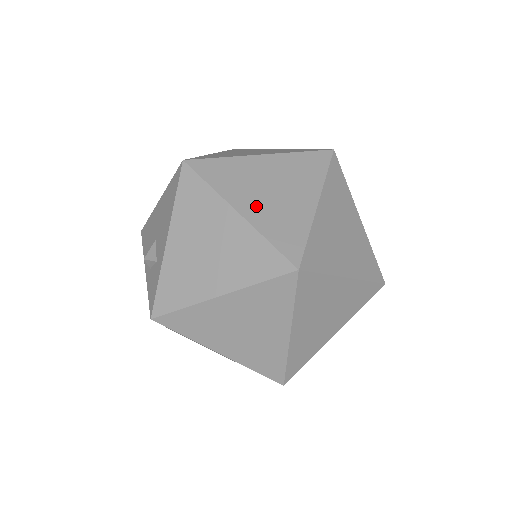
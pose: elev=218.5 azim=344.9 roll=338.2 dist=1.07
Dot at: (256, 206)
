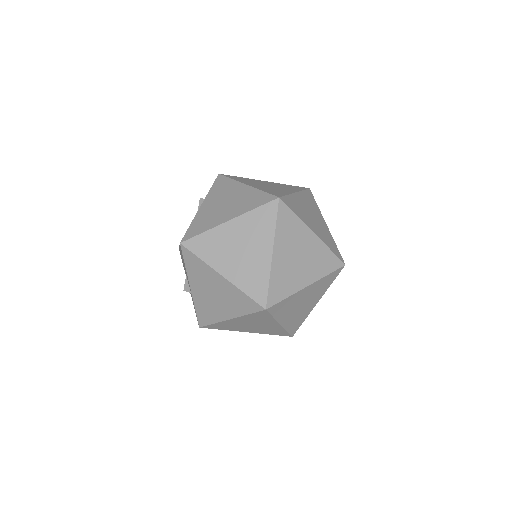
Dot at: (233, 268)
